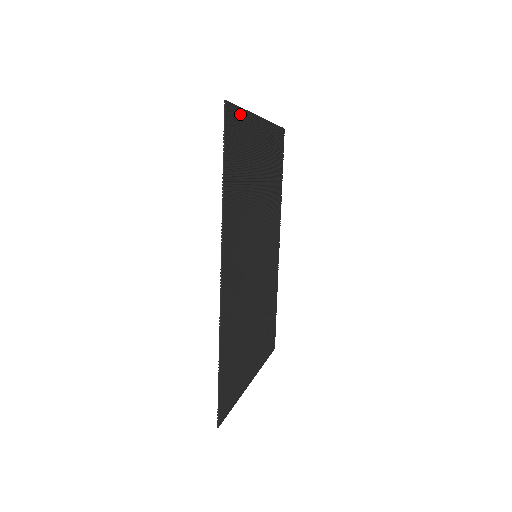
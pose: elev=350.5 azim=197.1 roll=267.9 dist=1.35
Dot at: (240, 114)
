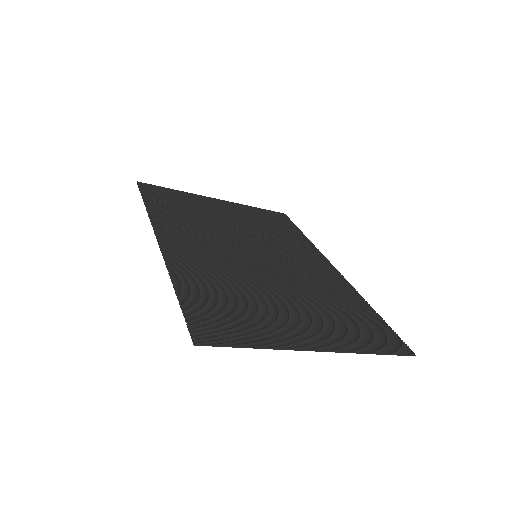
Dot at: (168, 190)
